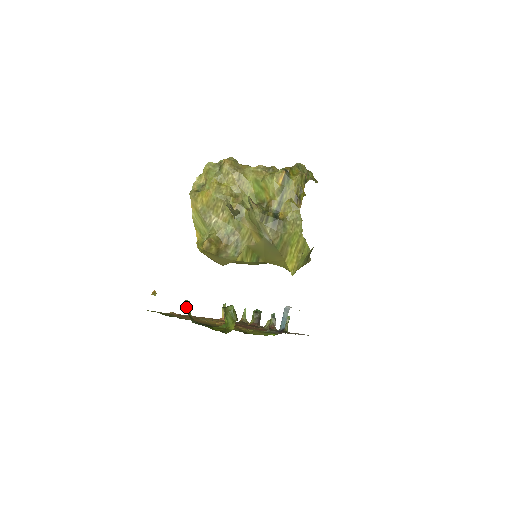
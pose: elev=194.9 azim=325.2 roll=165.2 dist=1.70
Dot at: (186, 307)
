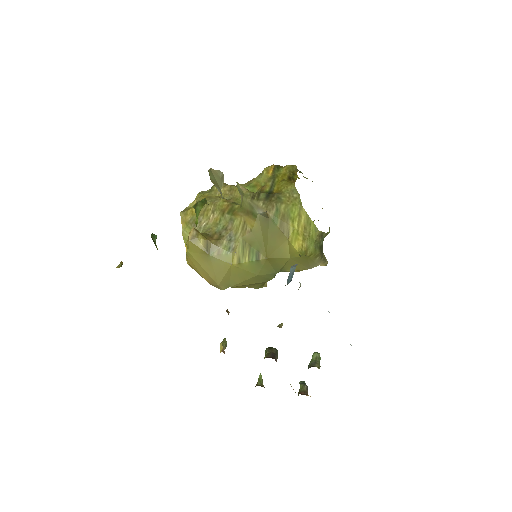
Dot at: (151, 236)
